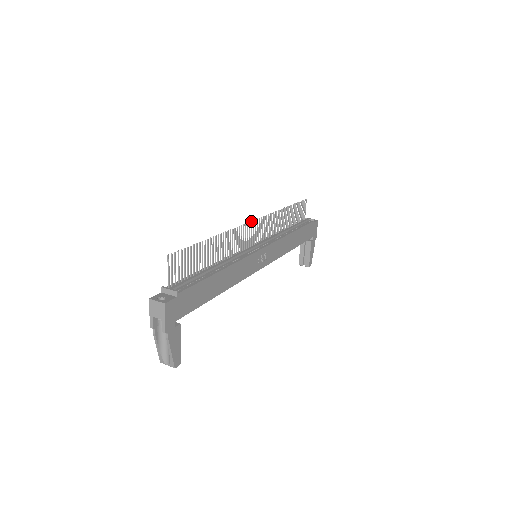
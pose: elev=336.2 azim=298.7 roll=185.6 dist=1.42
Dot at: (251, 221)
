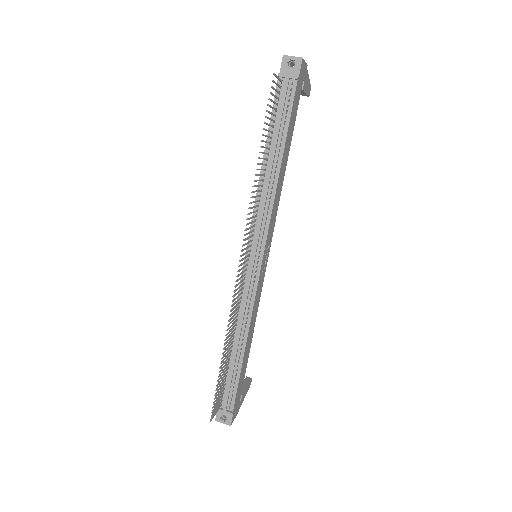
Dot at: occluded
